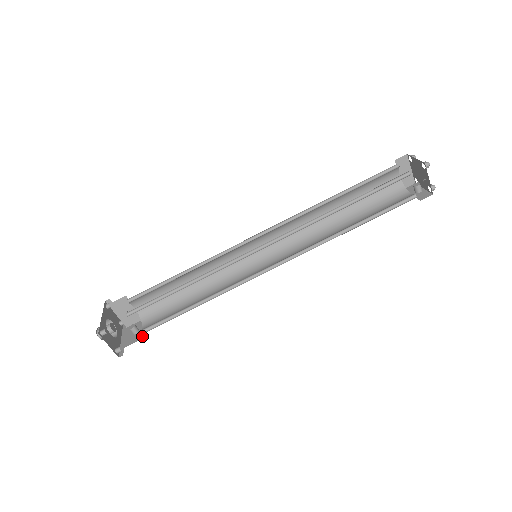
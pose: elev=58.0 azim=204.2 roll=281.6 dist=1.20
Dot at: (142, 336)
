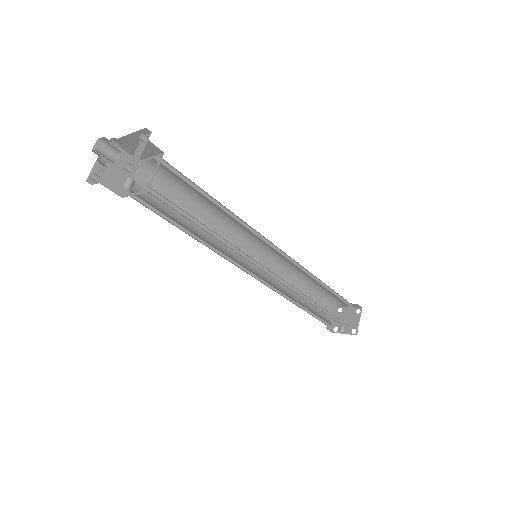
Dot at: (144, 192)
